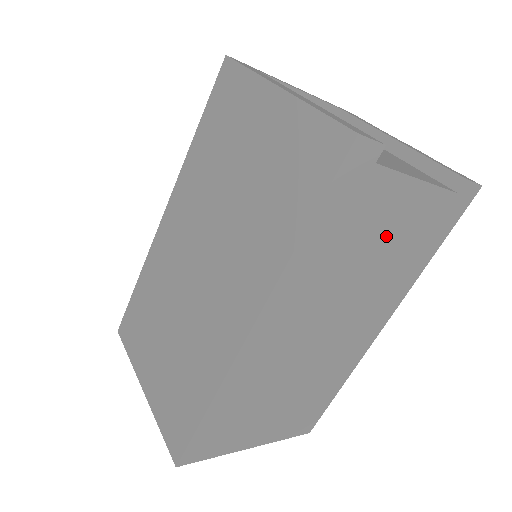
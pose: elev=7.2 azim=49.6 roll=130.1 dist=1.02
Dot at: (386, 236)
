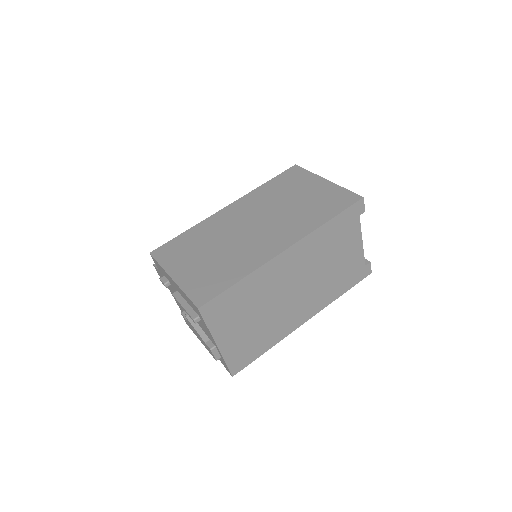
Dot at: (341, 257)
